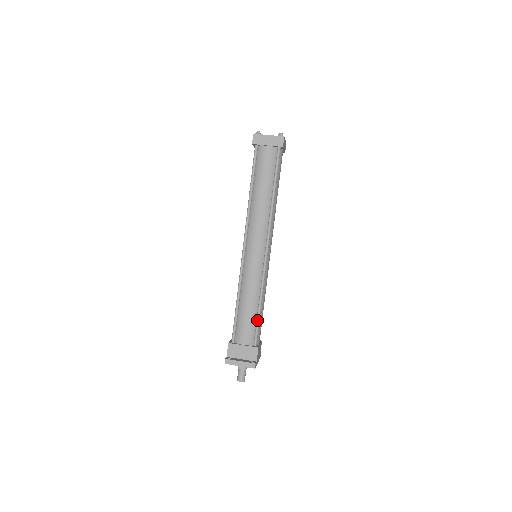
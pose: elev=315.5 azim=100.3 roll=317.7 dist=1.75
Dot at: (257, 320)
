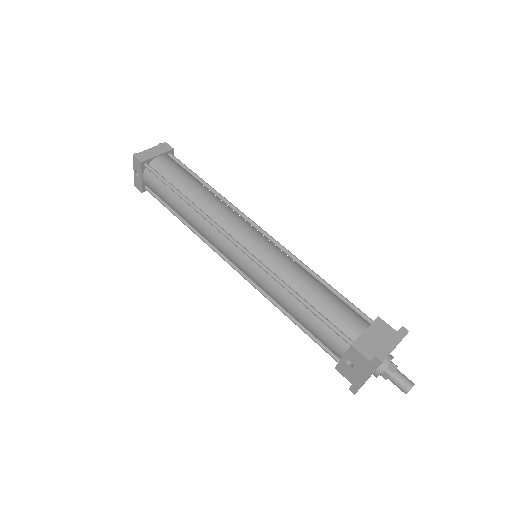
Dot at: (340, 295)
